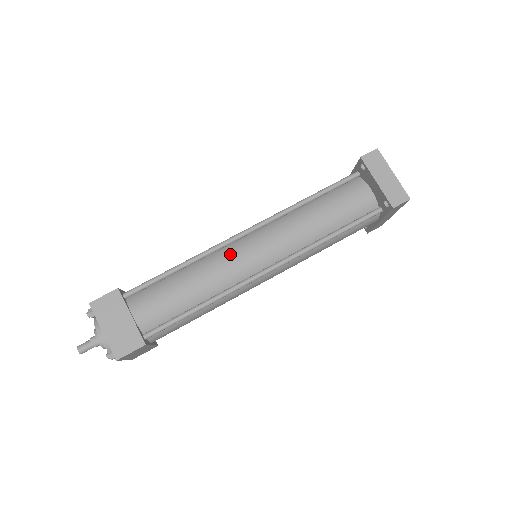
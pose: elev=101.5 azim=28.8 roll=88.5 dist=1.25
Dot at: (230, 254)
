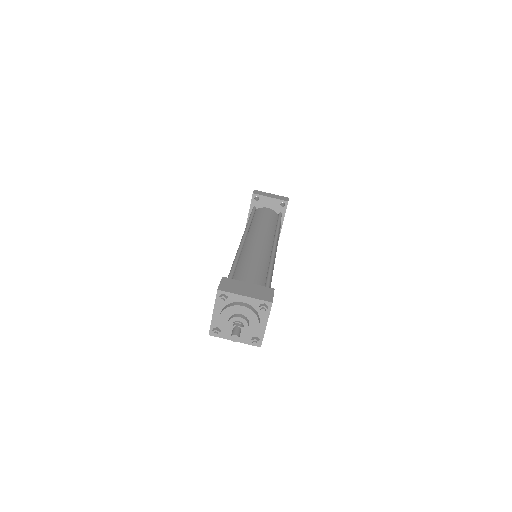
Dot at: (251, 245)
